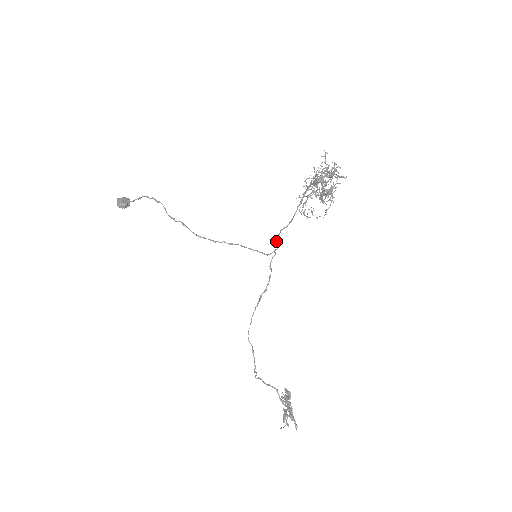
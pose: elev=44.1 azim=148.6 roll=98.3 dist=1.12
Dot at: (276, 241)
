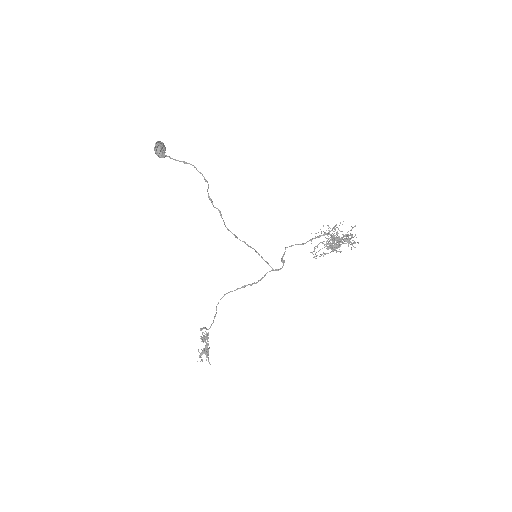
Dot at: (284, 262)
